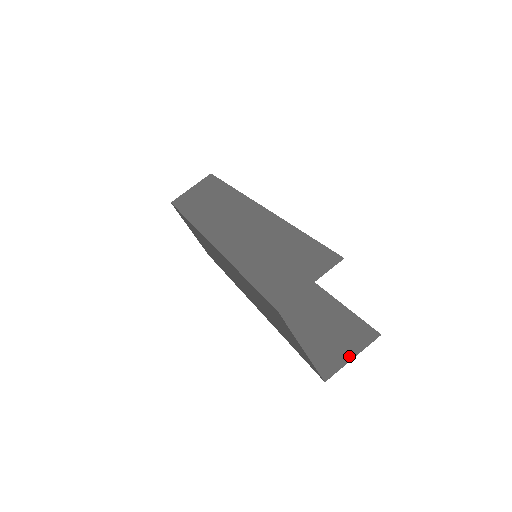
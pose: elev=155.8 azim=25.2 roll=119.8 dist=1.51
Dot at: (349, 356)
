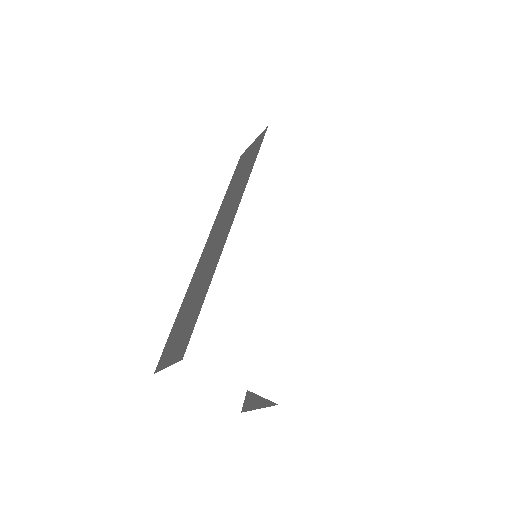
Dot at: (259, 404)
